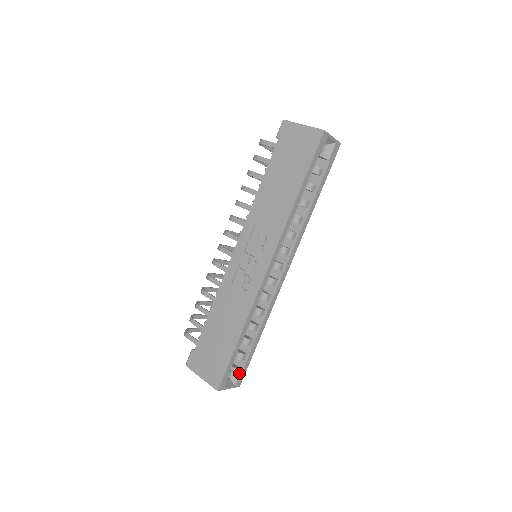
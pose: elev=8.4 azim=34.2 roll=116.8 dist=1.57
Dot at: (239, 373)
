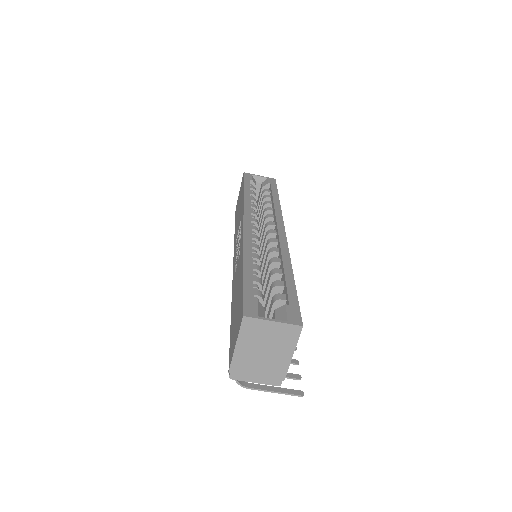
Dot at: (284, 309)
